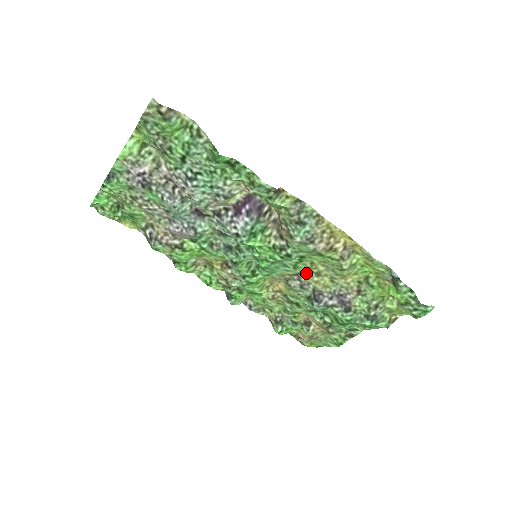
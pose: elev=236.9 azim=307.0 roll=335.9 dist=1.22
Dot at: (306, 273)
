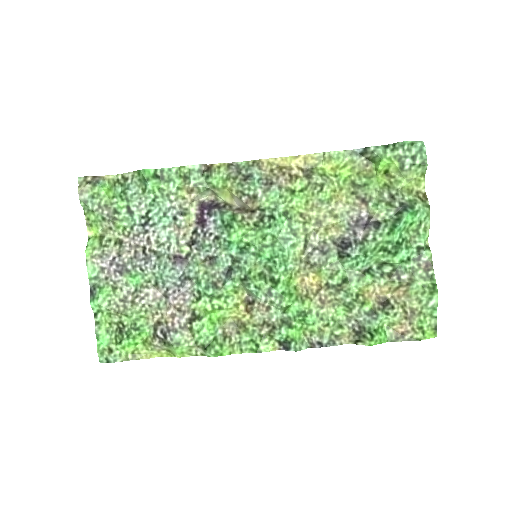
Dot at: (310, 233)
